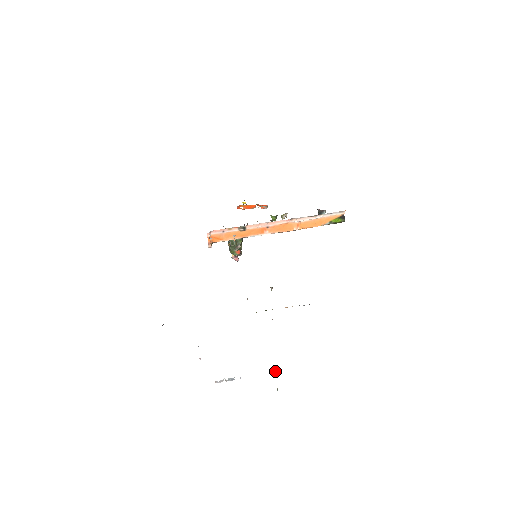
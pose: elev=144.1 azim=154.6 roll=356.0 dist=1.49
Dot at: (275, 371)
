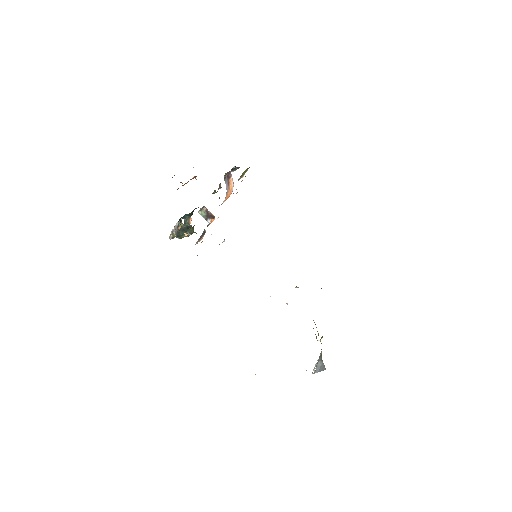
Dot at: (319, 340)
